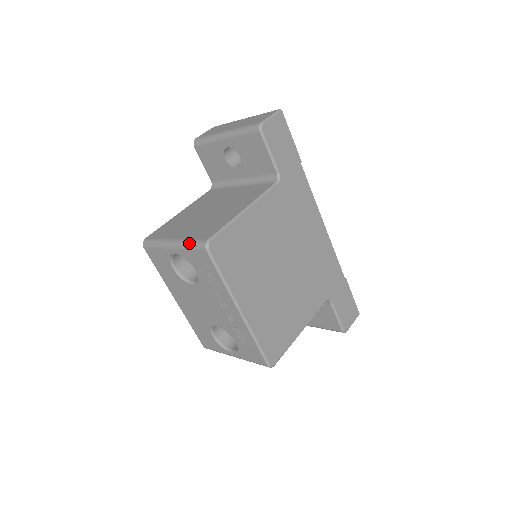
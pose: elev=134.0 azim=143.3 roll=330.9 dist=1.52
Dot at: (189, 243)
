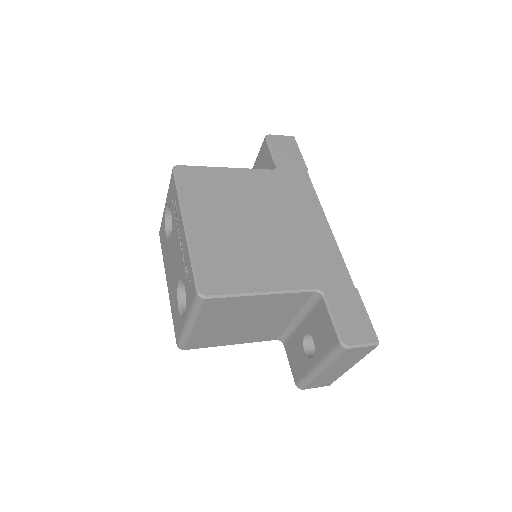
Dot at: occluded
